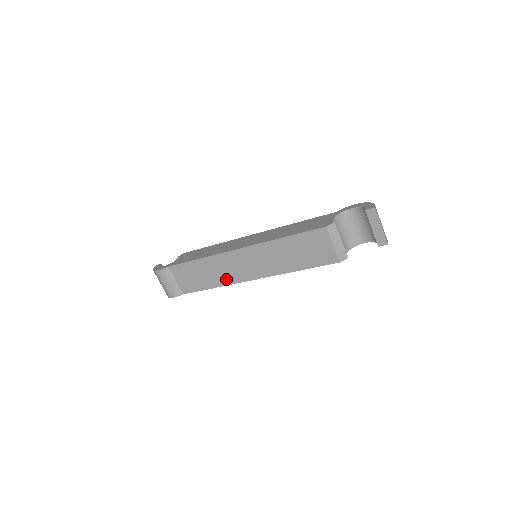
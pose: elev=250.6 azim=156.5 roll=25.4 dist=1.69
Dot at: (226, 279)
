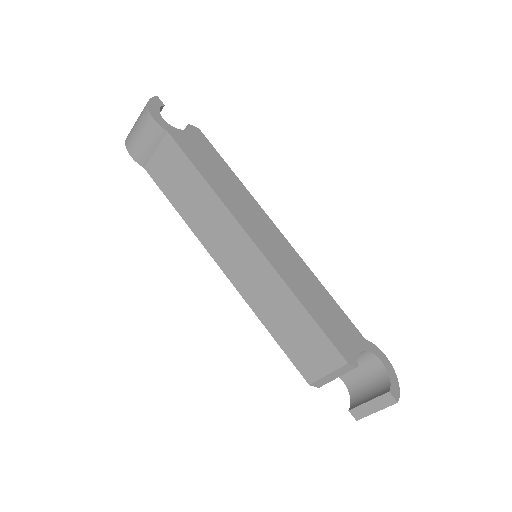
Dot at: (203, 232)
